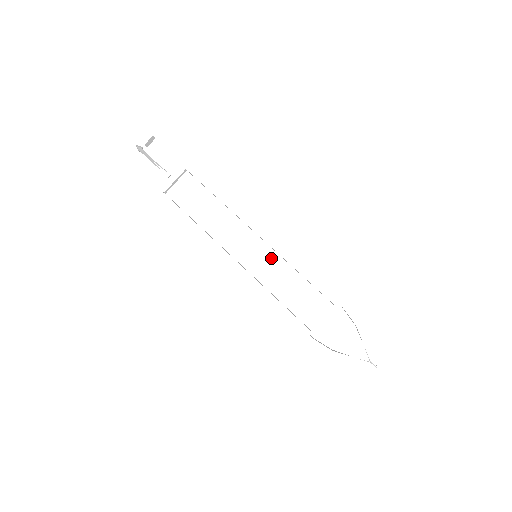
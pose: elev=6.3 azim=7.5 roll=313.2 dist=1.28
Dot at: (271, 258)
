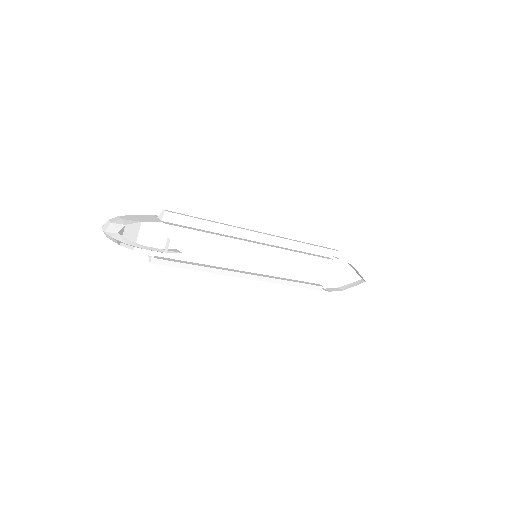
Dot at: (273, 253)
